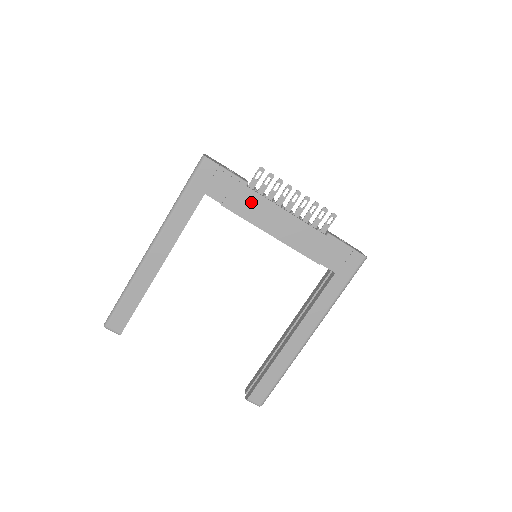
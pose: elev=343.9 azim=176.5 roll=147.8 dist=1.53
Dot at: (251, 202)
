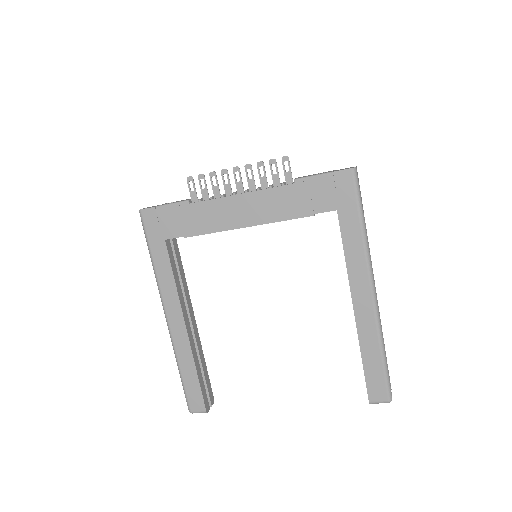
Dot at: (204, 214)
